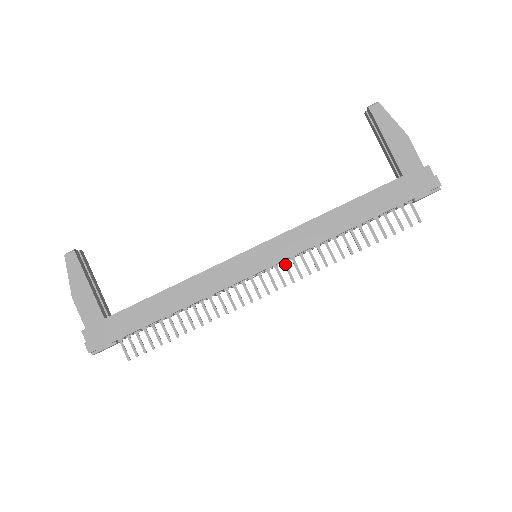
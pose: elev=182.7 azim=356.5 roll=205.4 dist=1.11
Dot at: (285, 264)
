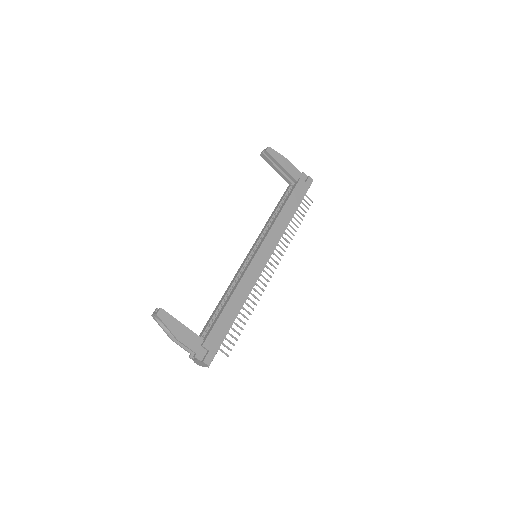
Dot at: (273, 252)
